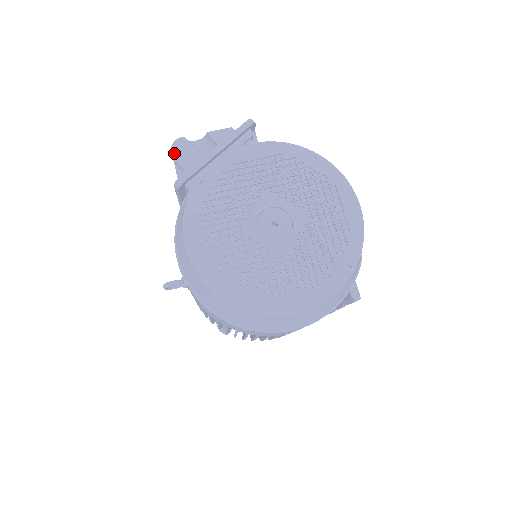
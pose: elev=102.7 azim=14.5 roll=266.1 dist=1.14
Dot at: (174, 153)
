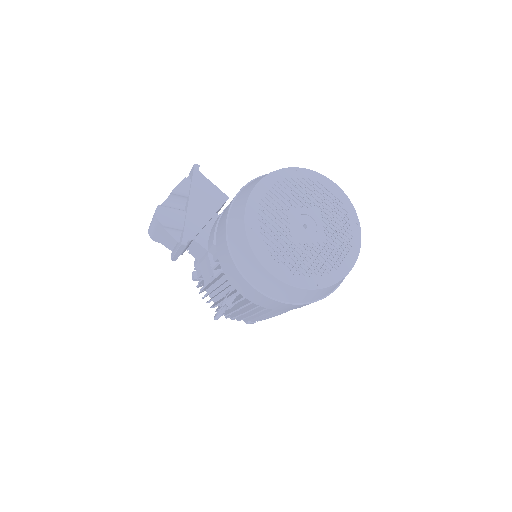
Dot at: (162, 221)
